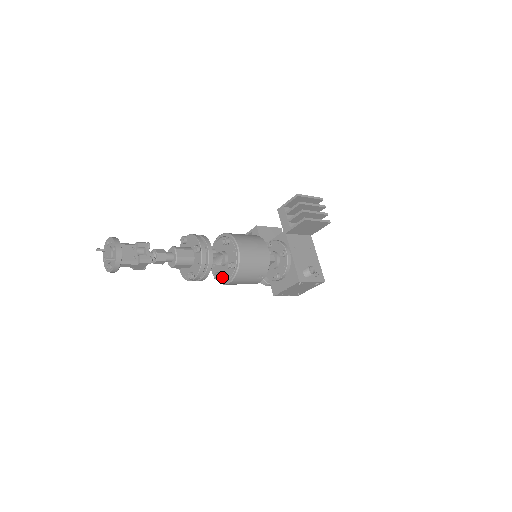
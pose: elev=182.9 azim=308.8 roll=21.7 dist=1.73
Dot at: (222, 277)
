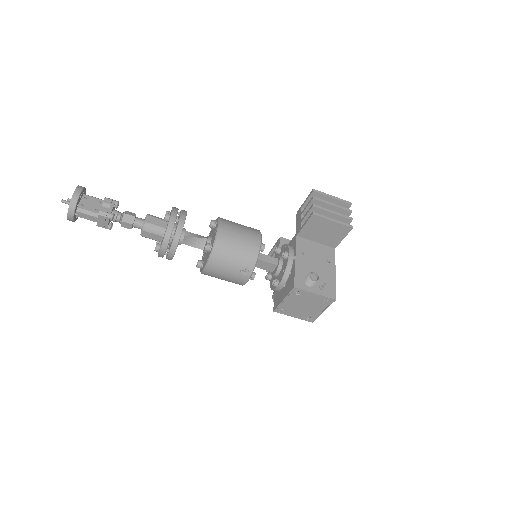
Dot at: (203, 265)
